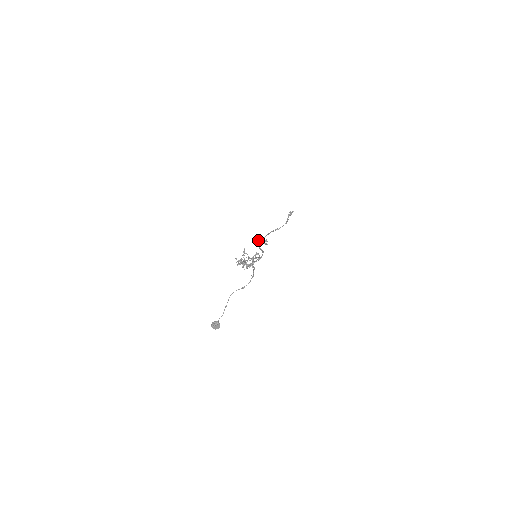
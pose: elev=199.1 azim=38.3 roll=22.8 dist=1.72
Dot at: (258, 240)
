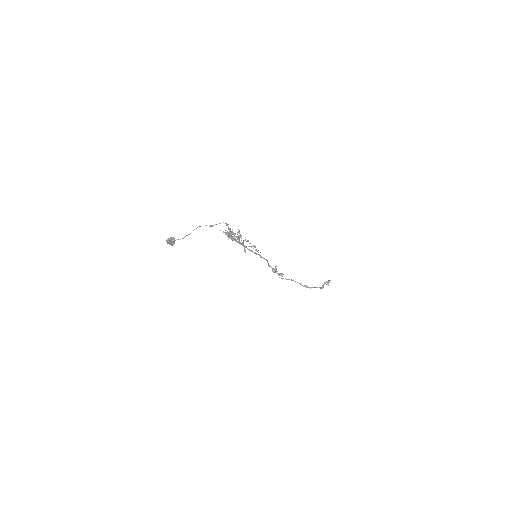
Dot at: occluded
